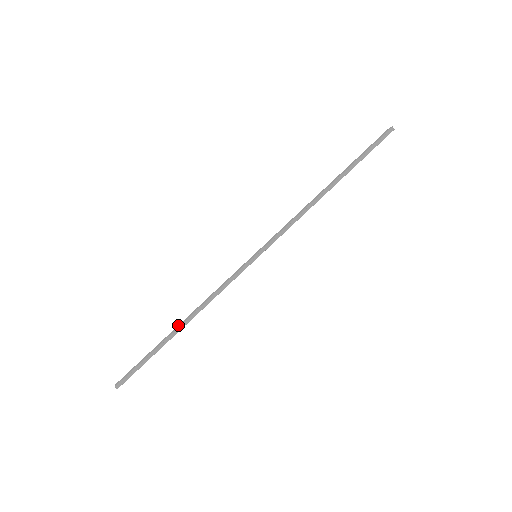
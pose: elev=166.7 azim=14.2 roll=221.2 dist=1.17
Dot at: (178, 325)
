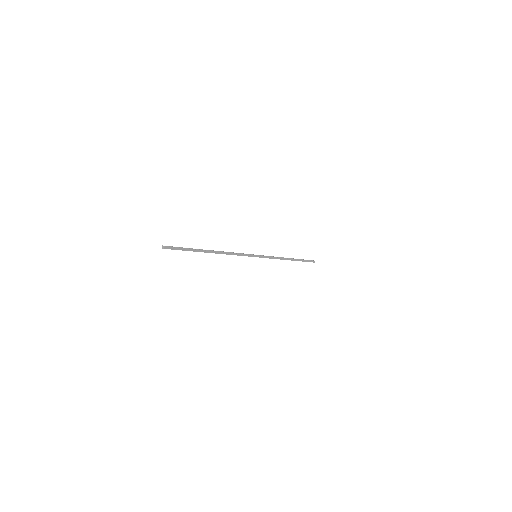
Dot at: (211, 250)
